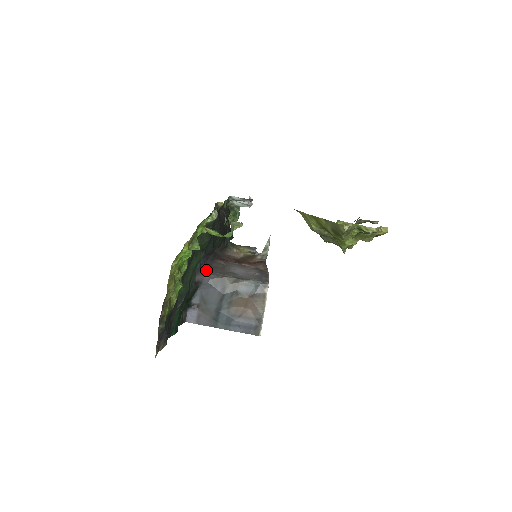
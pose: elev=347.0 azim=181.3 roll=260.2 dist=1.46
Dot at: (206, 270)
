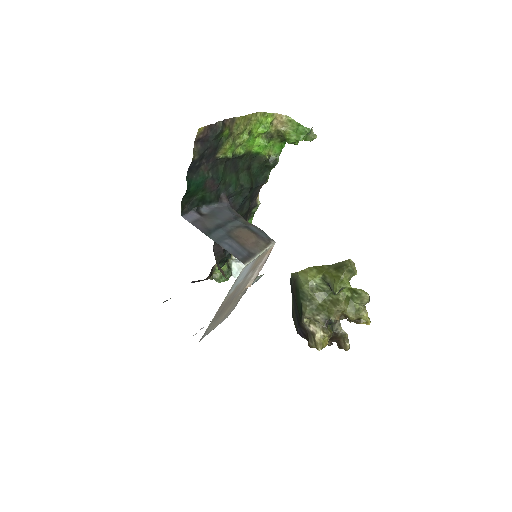
Dot at: occluded
